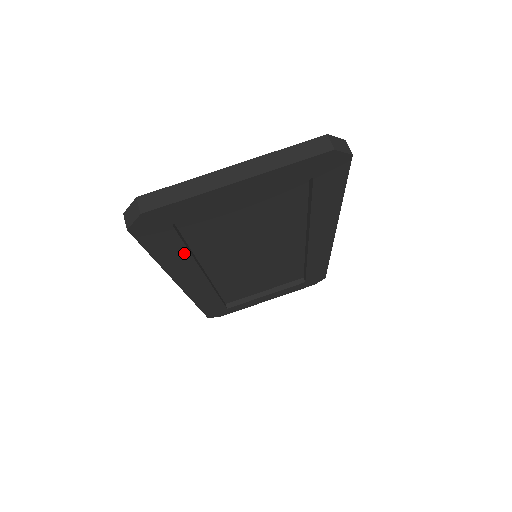
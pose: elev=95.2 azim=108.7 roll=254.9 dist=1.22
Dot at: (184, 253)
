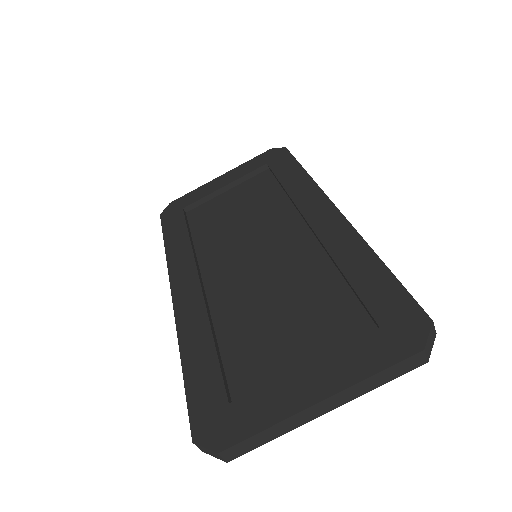
Dot at: occluded
